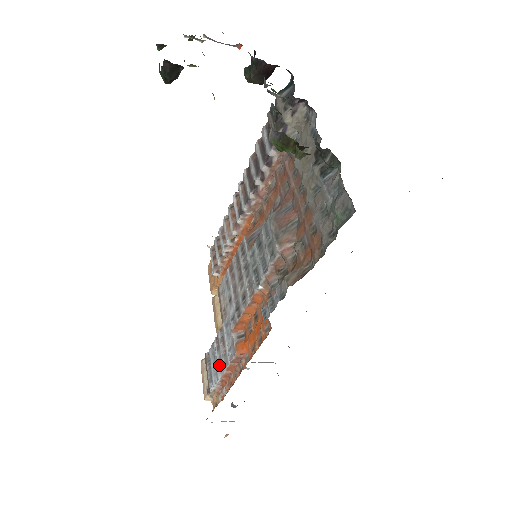
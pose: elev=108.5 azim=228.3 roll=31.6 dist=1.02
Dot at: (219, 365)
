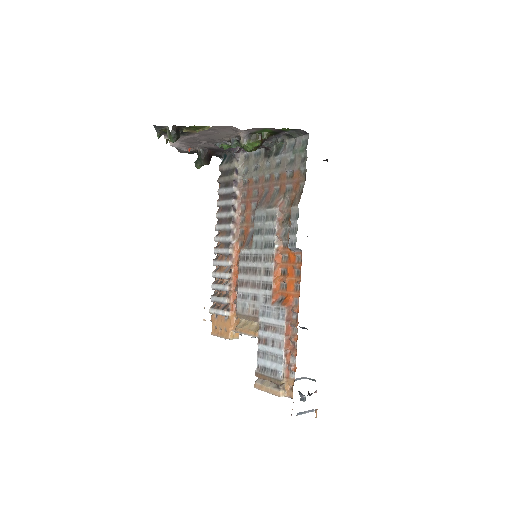
Dot at: (276, 346)
